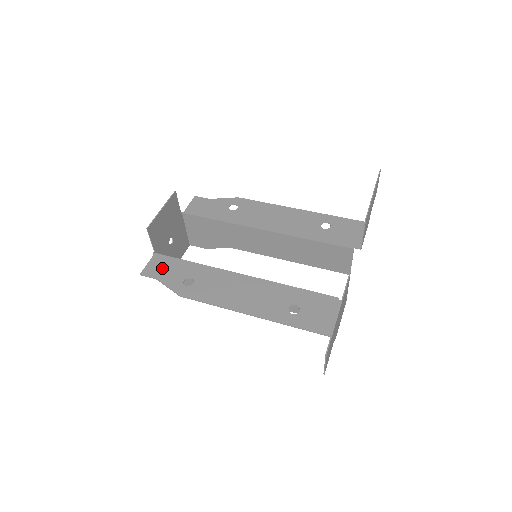
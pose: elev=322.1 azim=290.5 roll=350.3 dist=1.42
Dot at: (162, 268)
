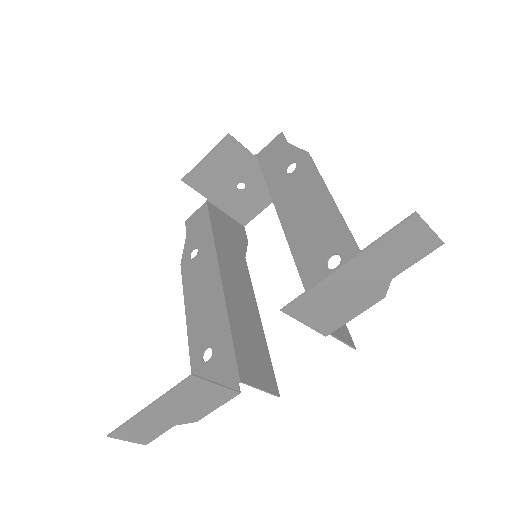
Dot at: (196, 223)
